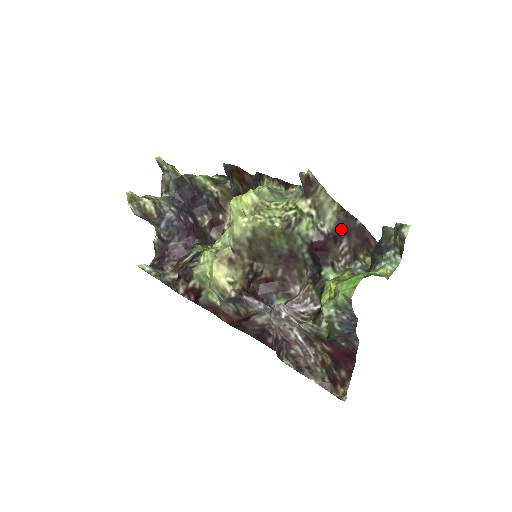
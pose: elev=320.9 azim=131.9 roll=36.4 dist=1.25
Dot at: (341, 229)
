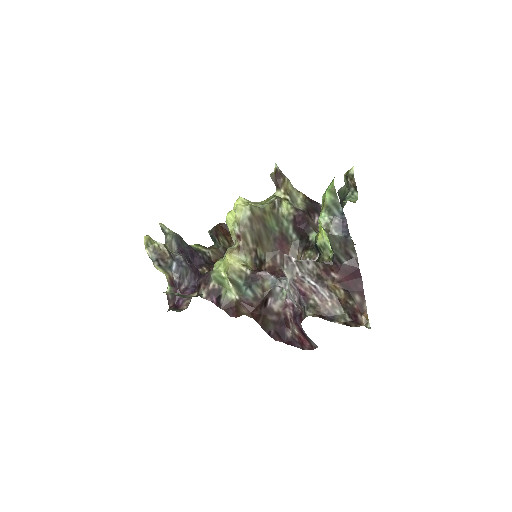
Dot at: (311, 208)
